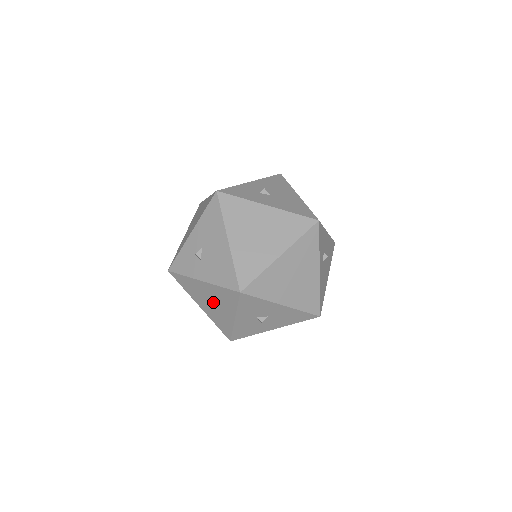
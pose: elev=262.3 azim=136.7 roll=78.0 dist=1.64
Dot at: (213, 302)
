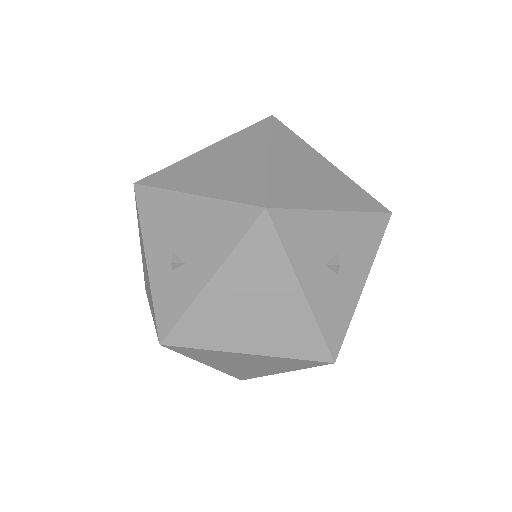
Dot at: (254, 305)
